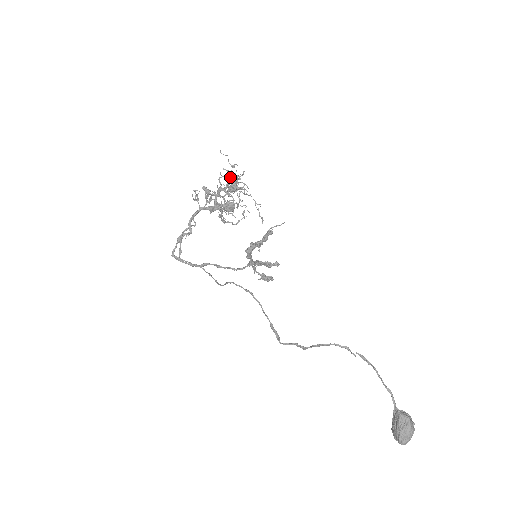
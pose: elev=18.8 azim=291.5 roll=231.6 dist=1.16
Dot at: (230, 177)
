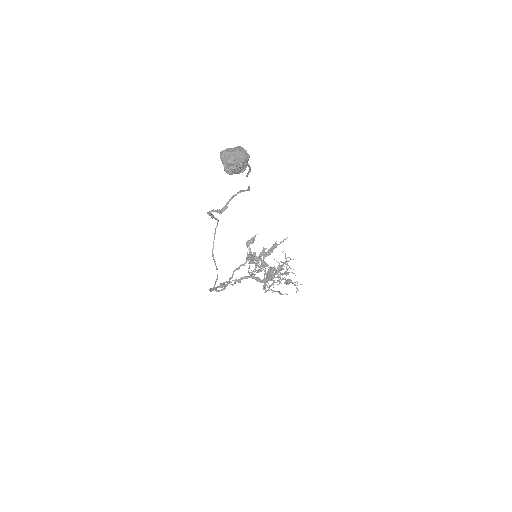
Dot at: (282, 264)
